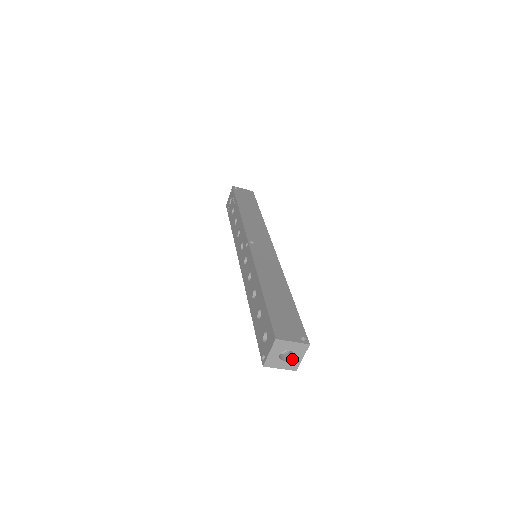
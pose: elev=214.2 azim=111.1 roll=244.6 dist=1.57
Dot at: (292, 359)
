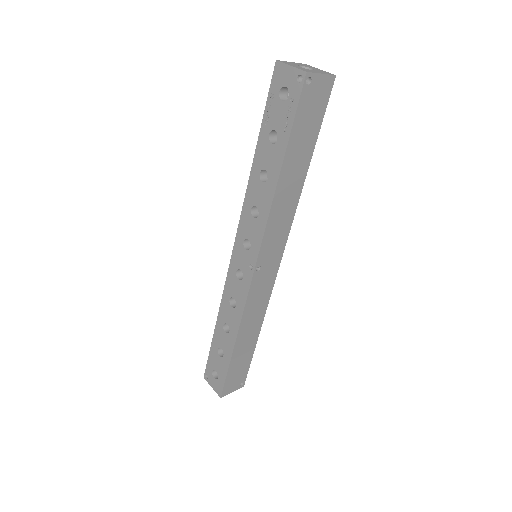
Dot at: occluded
